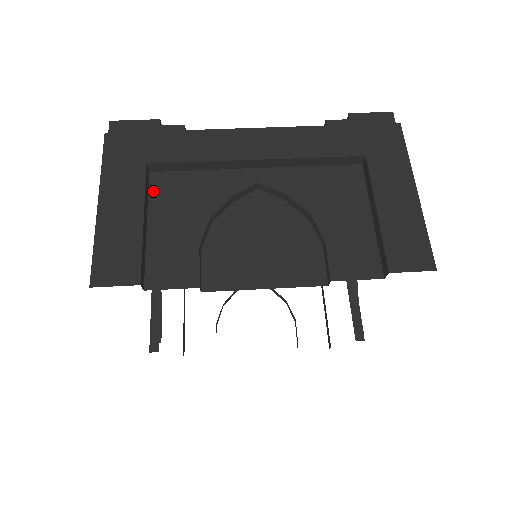
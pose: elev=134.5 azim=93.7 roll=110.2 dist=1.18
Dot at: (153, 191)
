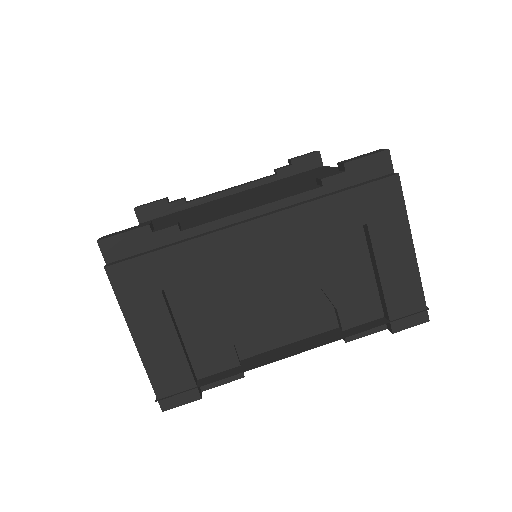
Dot at: (174, 305)
